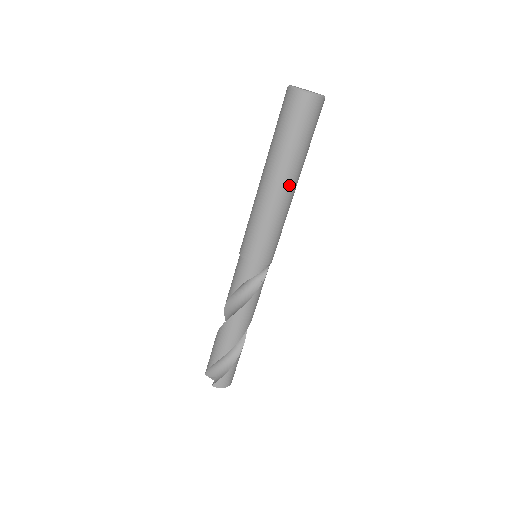
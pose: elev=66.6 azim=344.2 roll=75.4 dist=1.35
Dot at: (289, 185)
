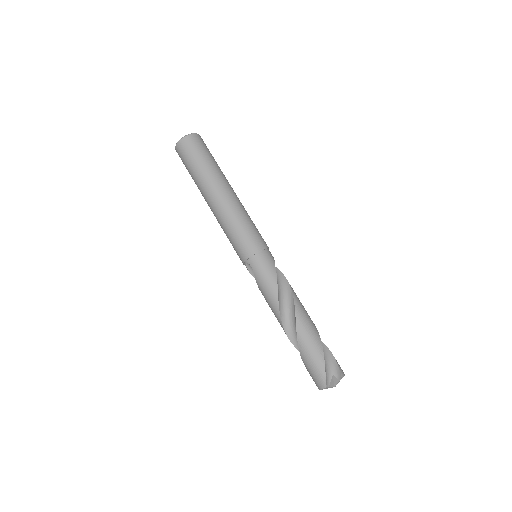
Dot at: (233, 190)
